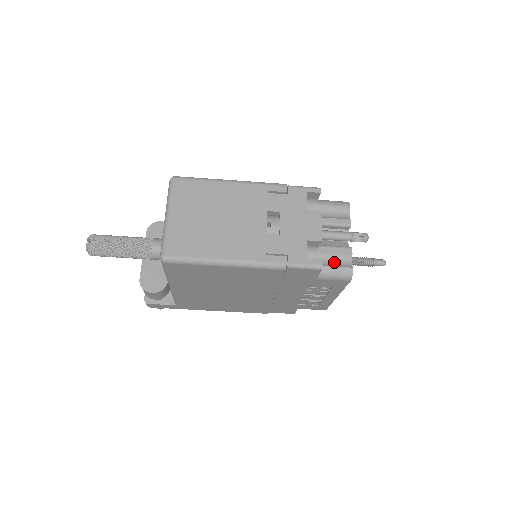
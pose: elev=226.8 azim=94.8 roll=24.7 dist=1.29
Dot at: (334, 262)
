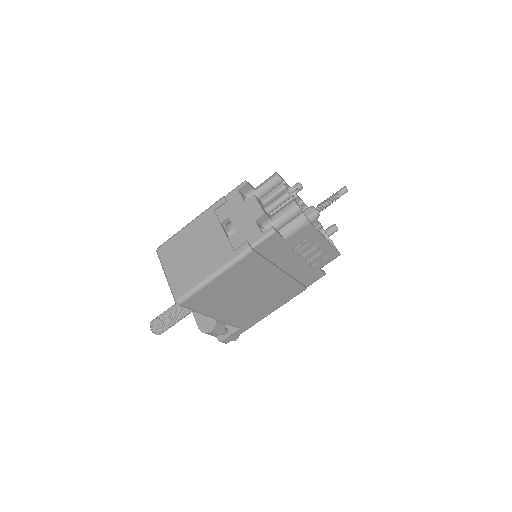
Dot at: (288, 220)
